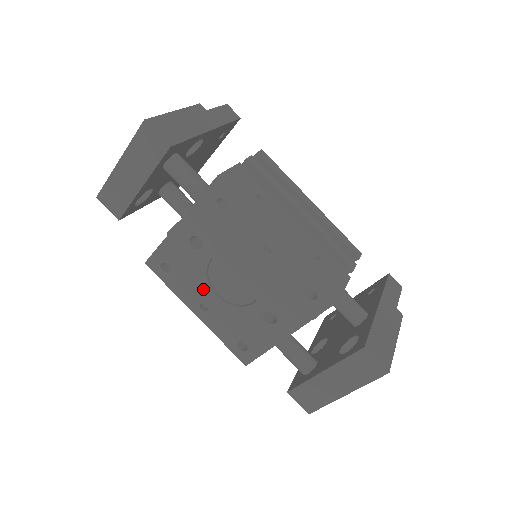
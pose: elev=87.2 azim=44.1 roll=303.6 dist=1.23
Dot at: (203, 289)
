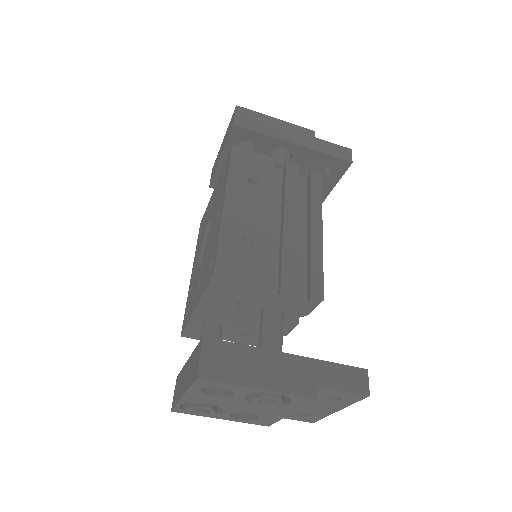
Dot at: occluded
